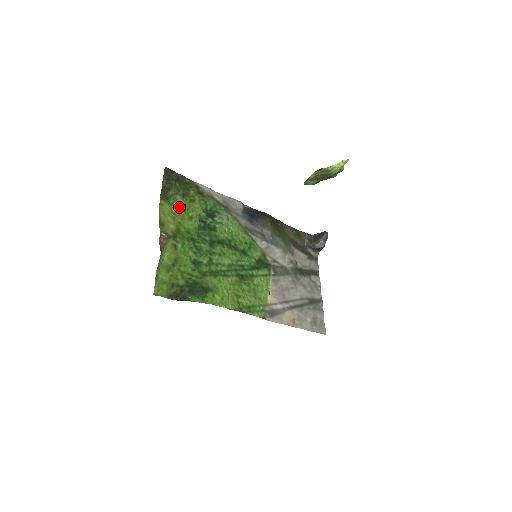
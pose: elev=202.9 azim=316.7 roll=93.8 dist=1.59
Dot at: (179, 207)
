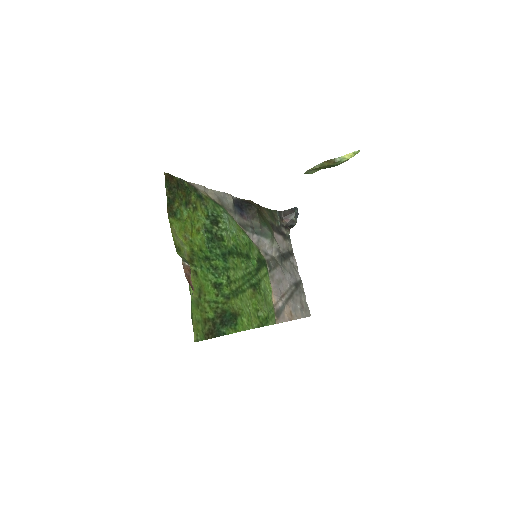
Dot at: (186, 221)
